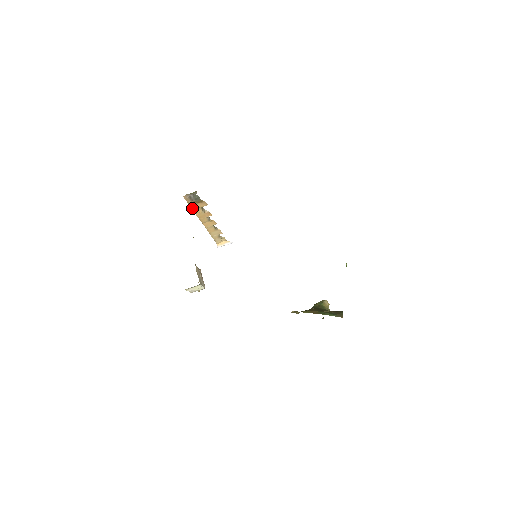
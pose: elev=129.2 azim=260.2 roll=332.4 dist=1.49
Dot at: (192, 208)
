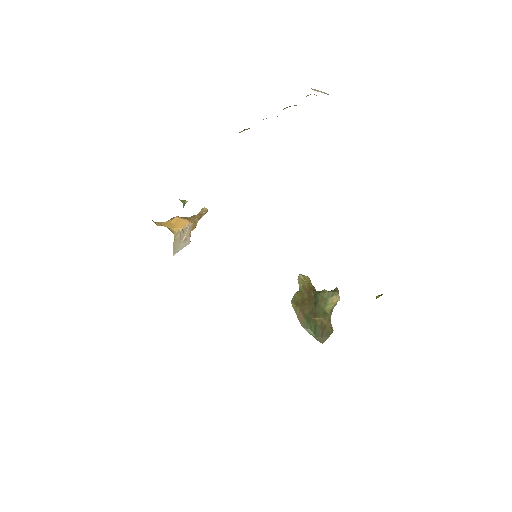
Dot at: occluded
